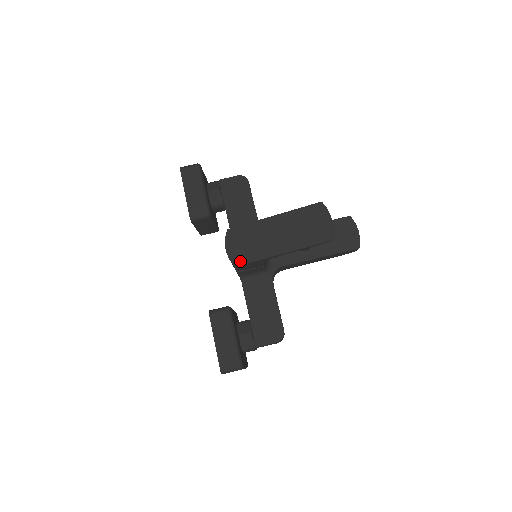
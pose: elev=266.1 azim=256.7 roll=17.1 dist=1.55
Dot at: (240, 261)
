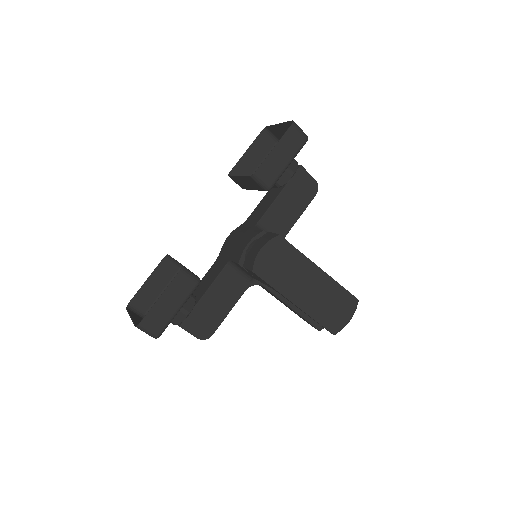
Dot at: (261, 272)
